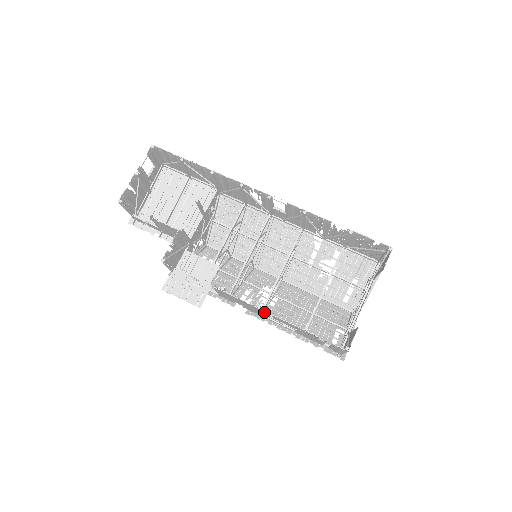
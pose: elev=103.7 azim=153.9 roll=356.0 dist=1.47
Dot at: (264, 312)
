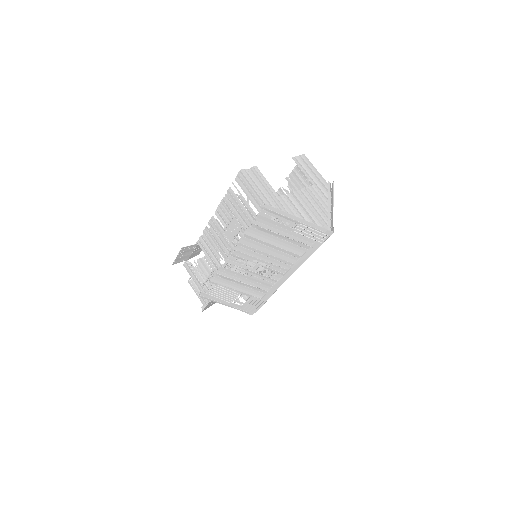
Dot at: (216, 223)
